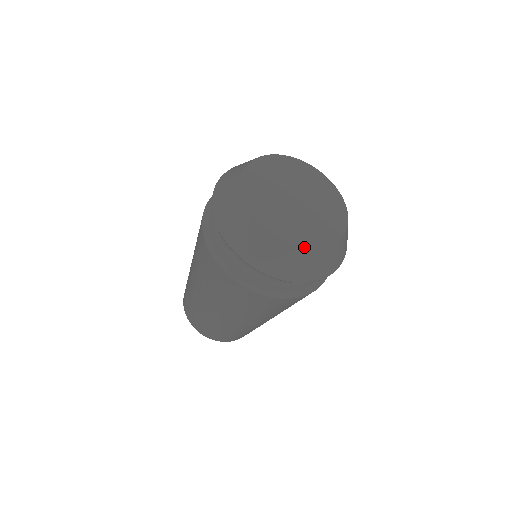
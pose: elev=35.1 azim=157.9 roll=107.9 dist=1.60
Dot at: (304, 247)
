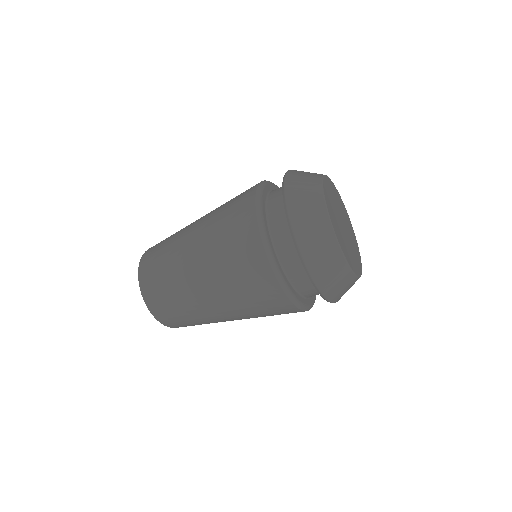
Dot at: (346, 262)
